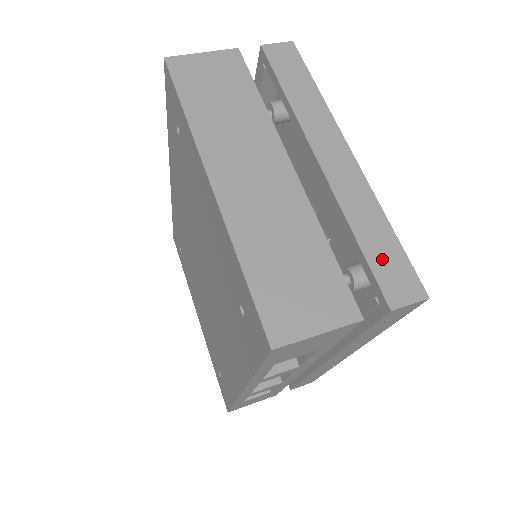
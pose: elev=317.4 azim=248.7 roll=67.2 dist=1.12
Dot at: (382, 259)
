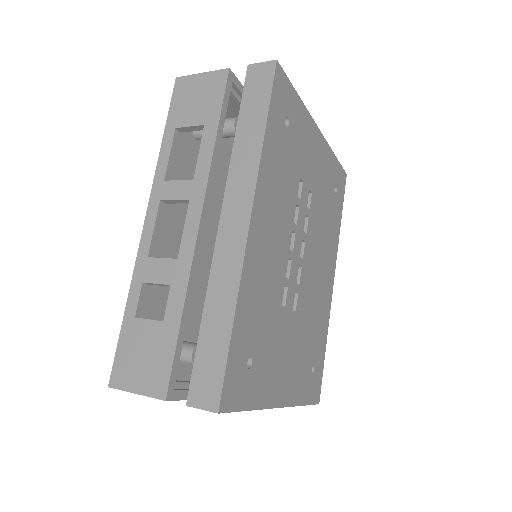
Dot at: occluded
